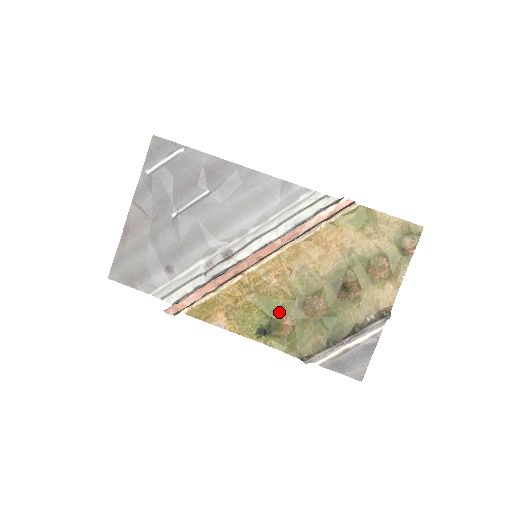
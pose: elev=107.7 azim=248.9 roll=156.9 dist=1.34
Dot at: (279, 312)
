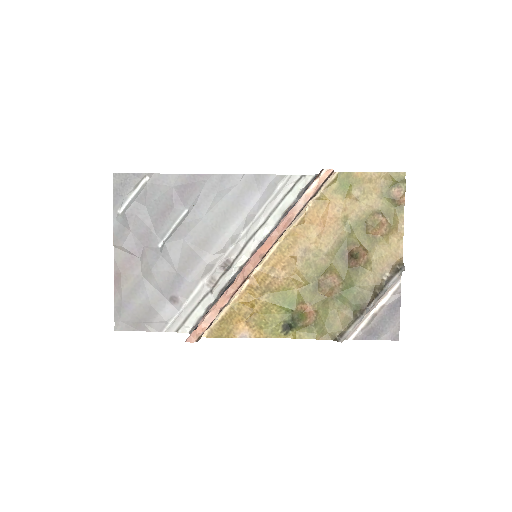
Dot at: (297, 302)
